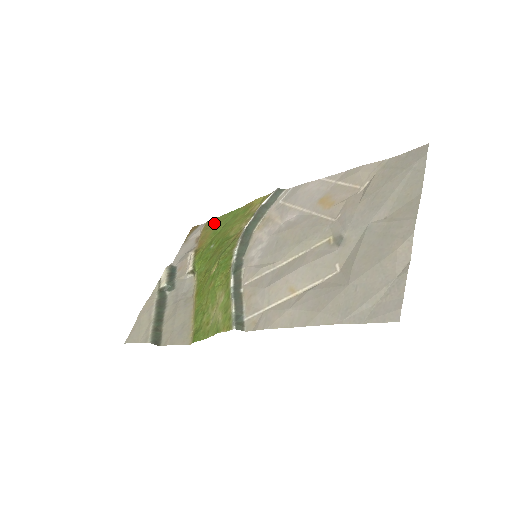
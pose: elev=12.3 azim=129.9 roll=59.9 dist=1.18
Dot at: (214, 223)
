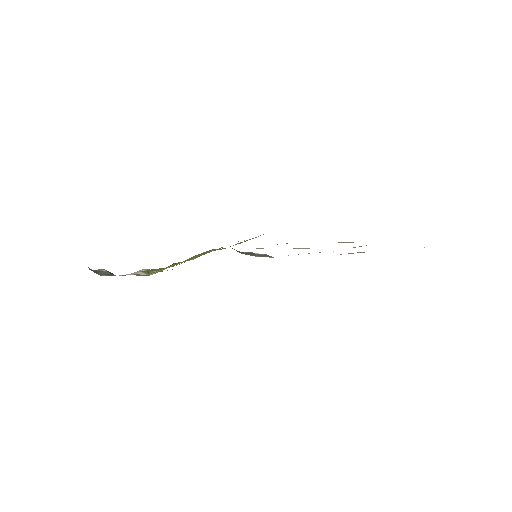
Dot at: occluded
